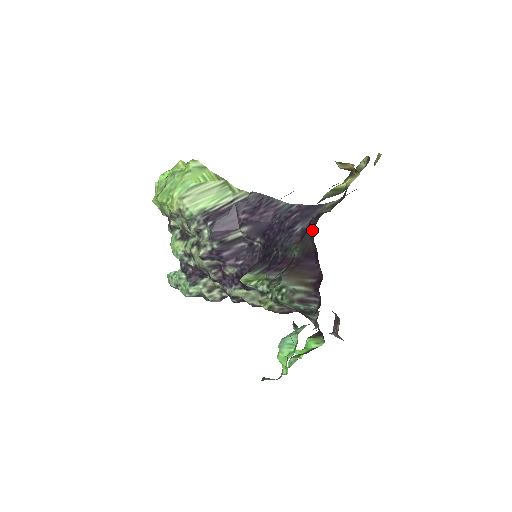
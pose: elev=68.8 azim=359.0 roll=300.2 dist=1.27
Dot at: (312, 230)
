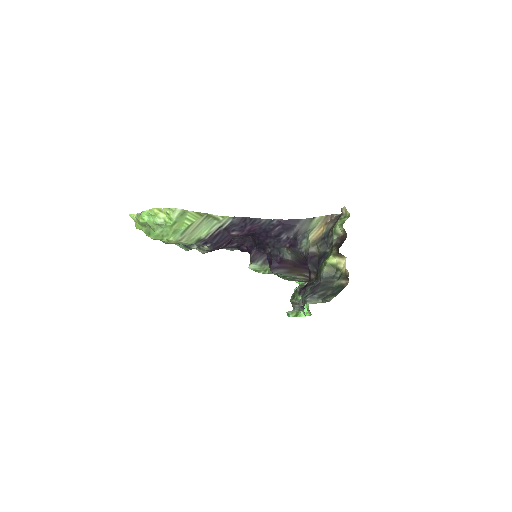
Dot at: (304, 255)
